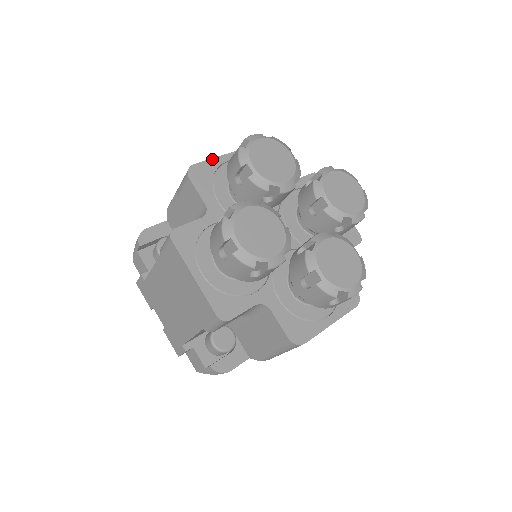
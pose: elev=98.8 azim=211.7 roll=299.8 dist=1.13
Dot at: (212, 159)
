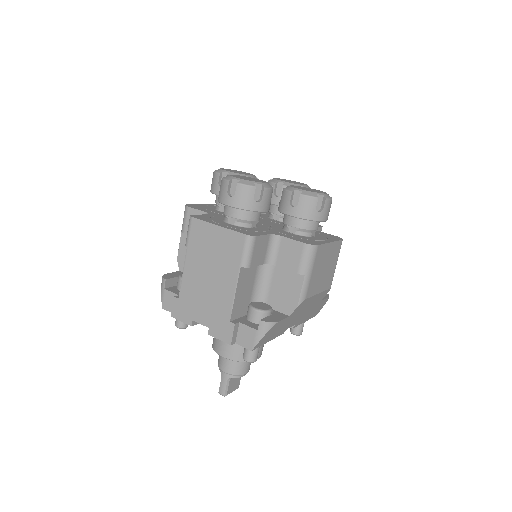
Dot at: (198, 204)
